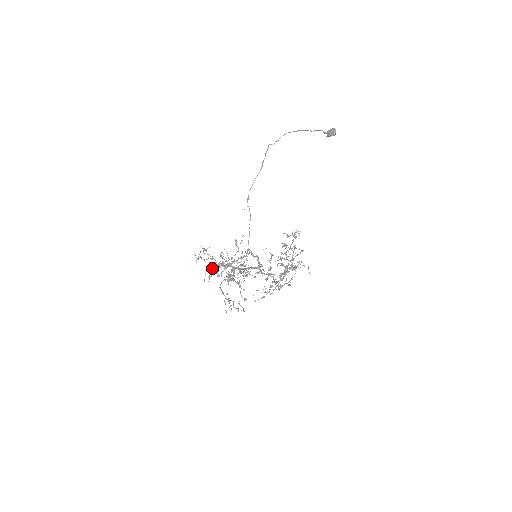
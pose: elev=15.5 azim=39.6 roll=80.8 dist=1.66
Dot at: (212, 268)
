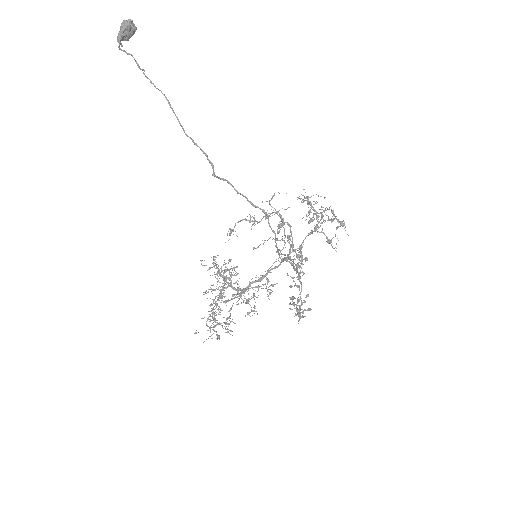
Dot at: occluded
